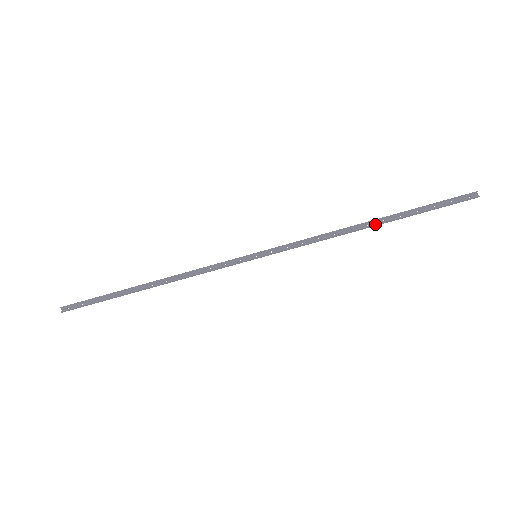
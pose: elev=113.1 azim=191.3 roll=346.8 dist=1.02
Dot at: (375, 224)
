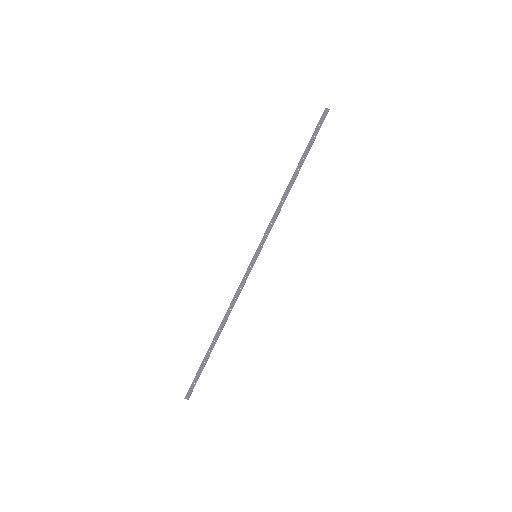
Dot at: (296, 176)
